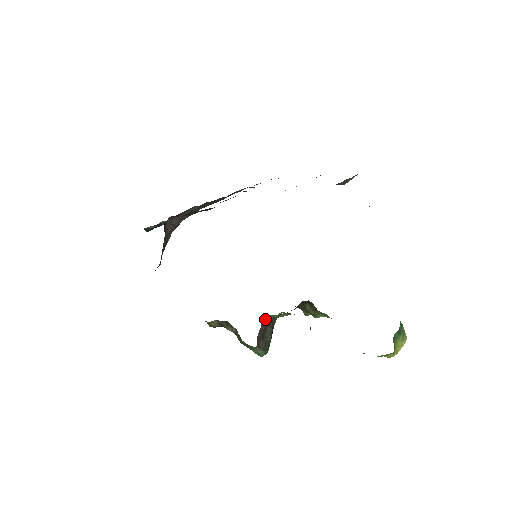
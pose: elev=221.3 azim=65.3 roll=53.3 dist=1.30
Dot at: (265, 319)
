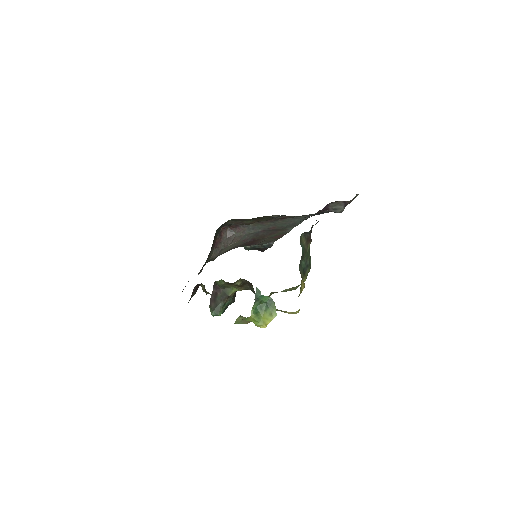
Dot at: (216, 285)
